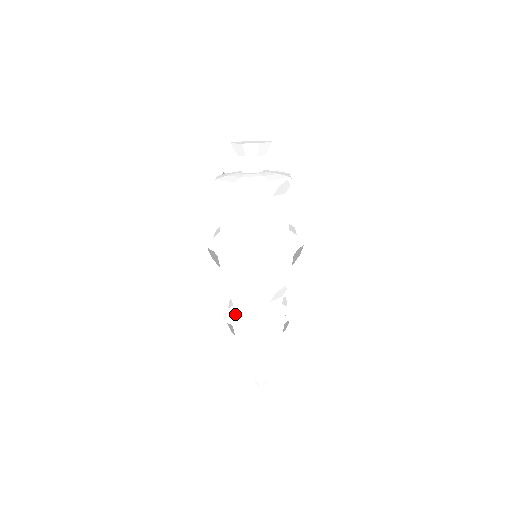
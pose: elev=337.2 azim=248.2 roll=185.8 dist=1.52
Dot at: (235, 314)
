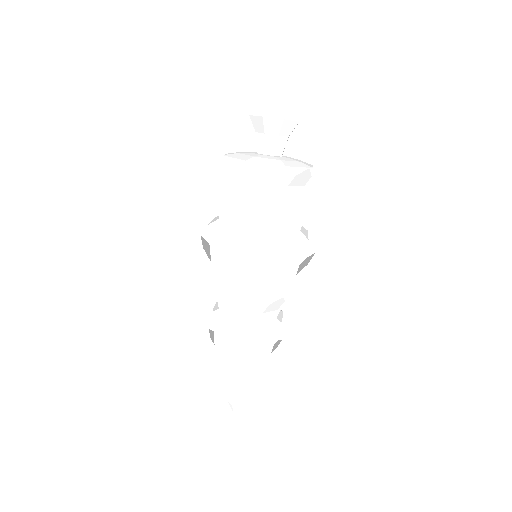
Dot at: (219, 320)
